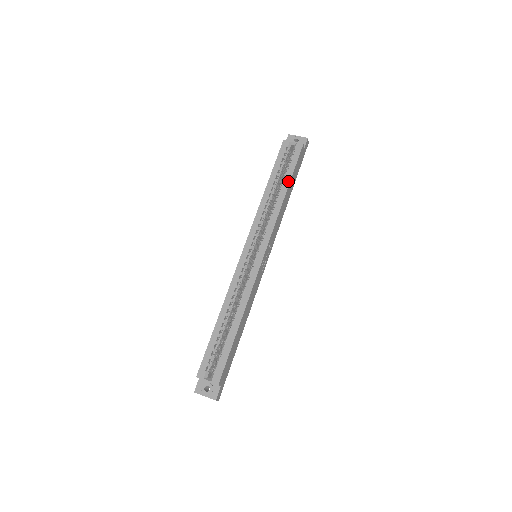
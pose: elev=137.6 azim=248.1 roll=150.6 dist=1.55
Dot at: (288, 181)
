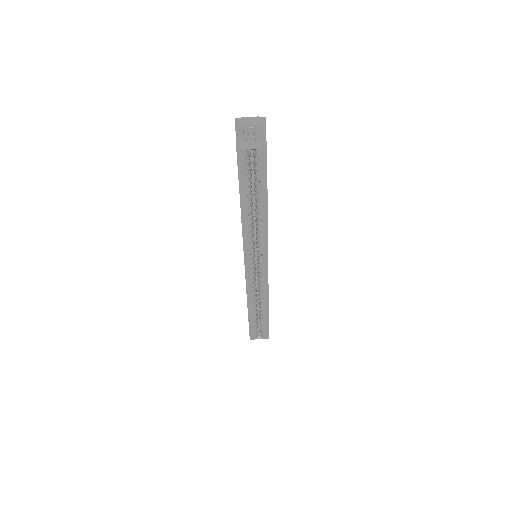
Dot at: (265, 198)
